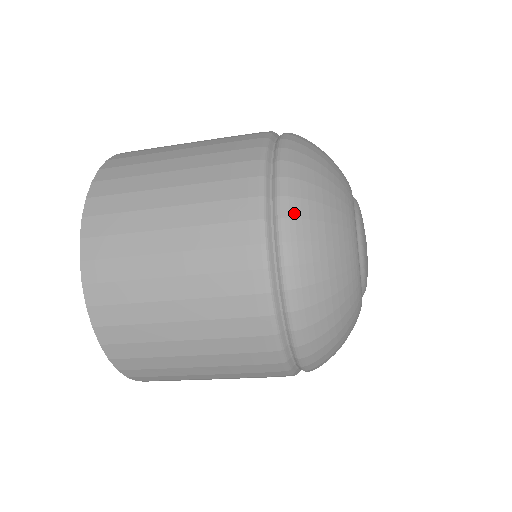
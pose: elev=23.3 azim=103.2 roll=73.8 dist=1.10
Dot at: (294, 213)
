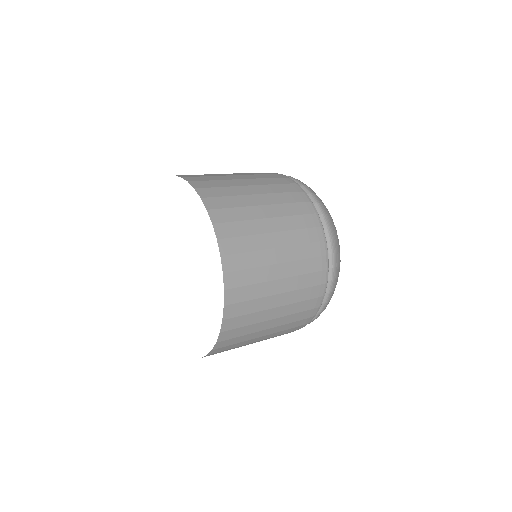
Dot at: occluded
